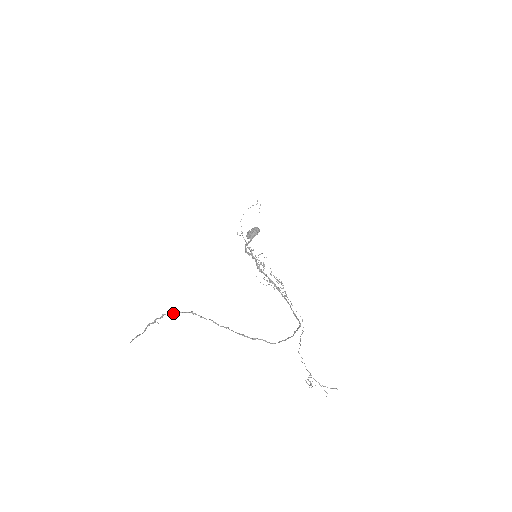
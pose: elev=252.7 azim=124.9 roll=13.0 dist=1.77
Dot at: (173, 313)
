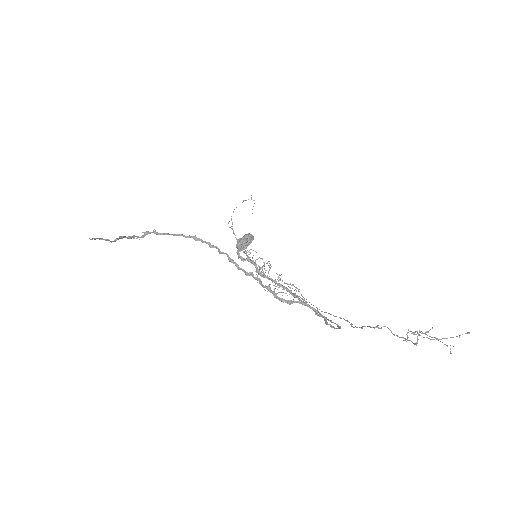
Dot at: (163, 233)
